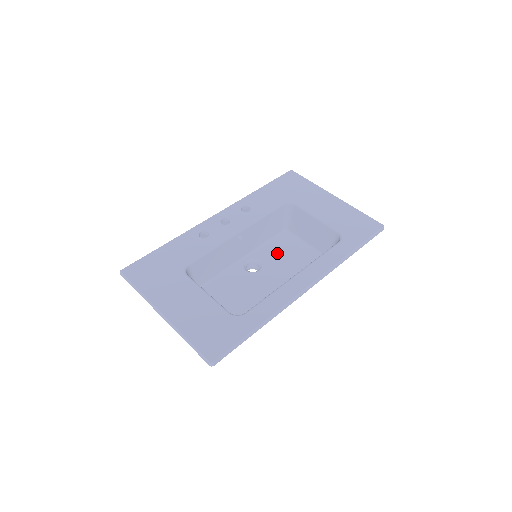
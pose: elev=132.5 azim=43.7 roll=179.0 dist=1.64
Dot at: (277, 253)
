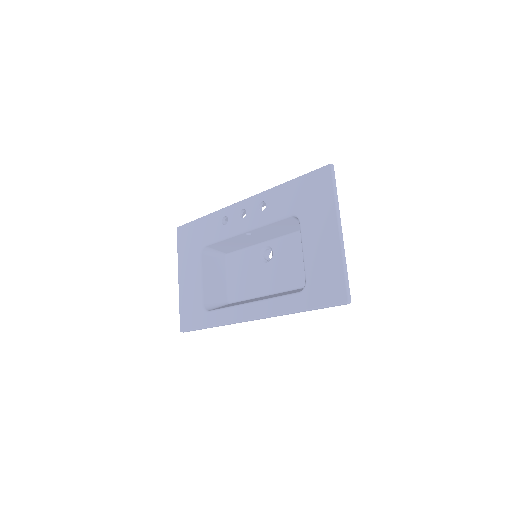
Dot at: (288, 252)
